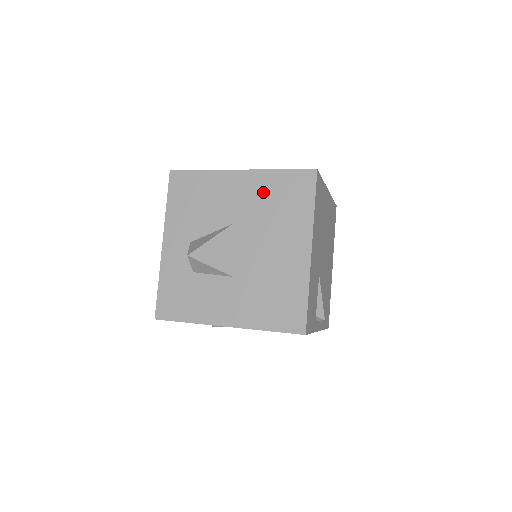
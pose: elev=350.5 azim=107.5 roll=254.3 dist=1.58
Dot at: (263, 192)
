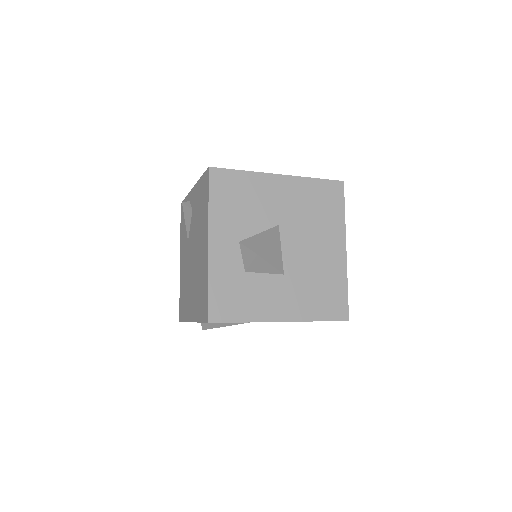
Dot at: (303, 197)
